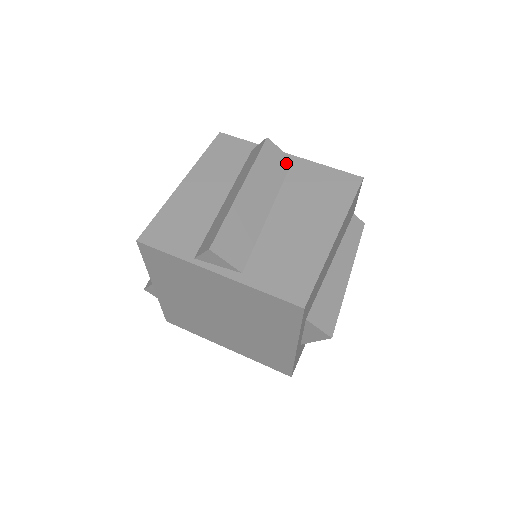
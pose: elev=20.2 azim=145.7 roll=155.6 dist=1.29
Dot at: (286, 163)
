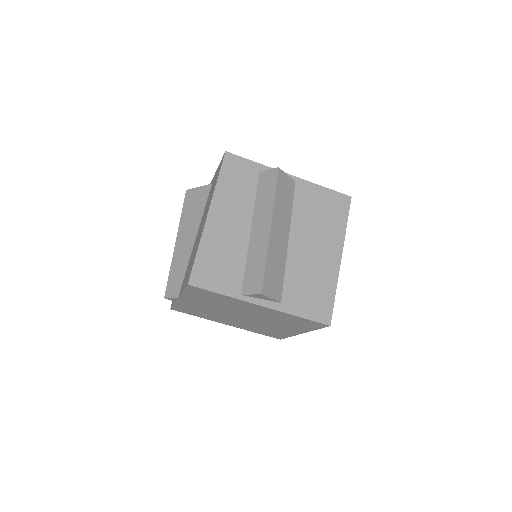
Dot at: (292, 187)
